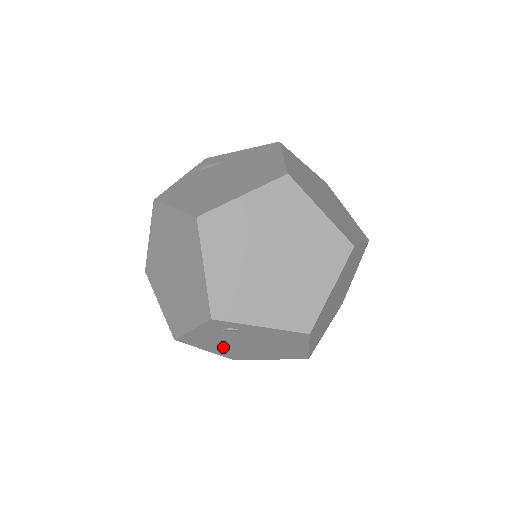
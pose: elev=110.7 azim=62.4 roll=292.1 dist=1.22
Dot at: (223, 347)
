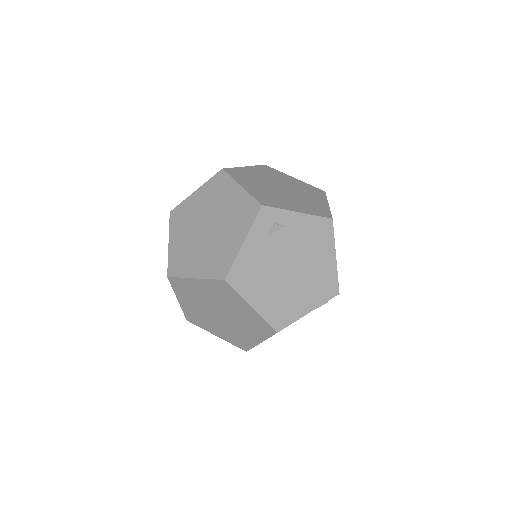
Dot at: (268, 287)
